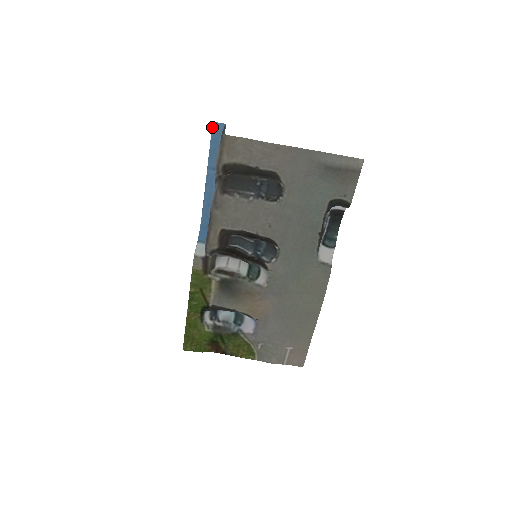
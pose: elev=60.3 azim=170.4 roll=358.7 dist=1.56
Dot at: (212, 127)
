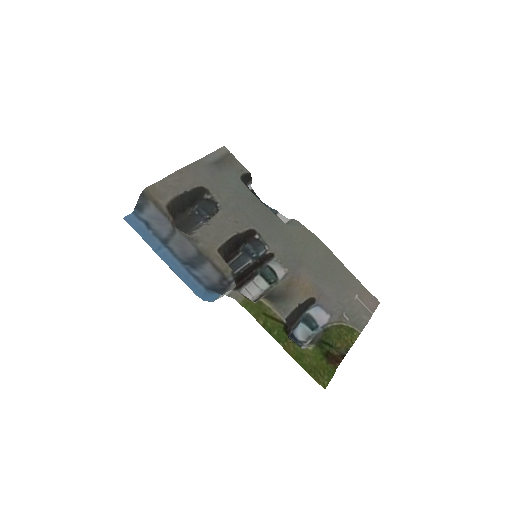
Dot at: (127, 222)
